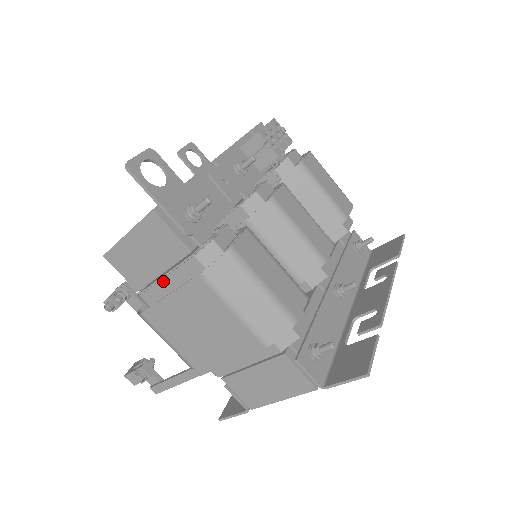
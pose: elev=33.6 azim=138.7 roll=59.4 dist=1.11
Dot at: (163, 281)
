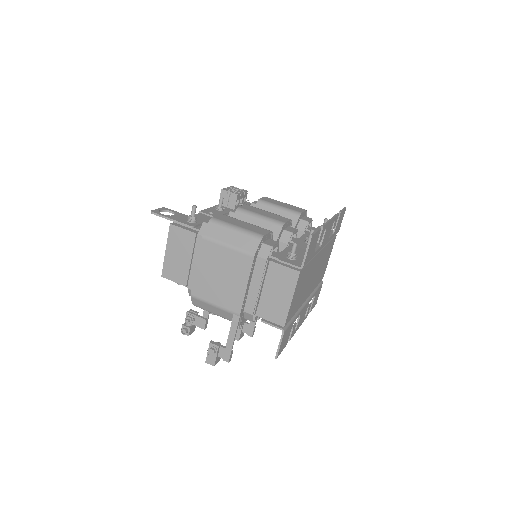
Dot at: (193, 265)
